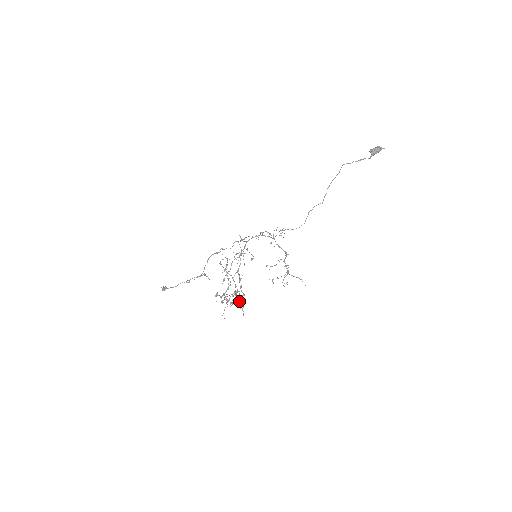
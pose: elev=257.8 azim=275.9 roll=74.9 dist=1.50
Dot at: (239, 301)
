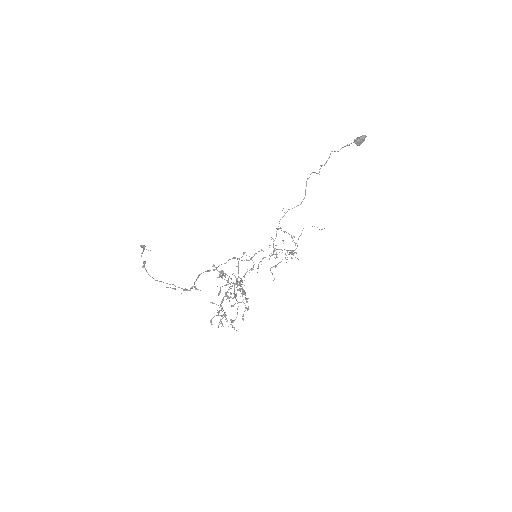
Dot at: (240, 288)
